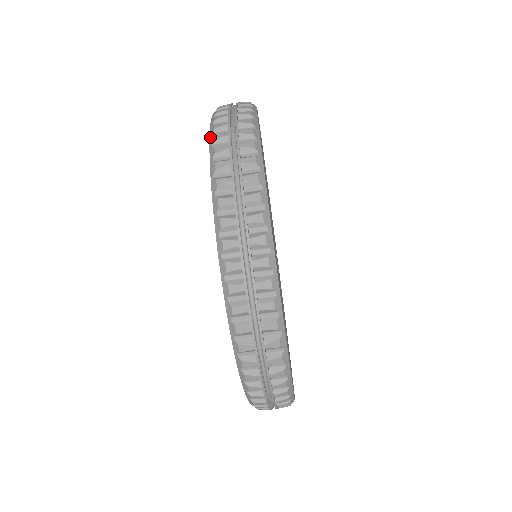
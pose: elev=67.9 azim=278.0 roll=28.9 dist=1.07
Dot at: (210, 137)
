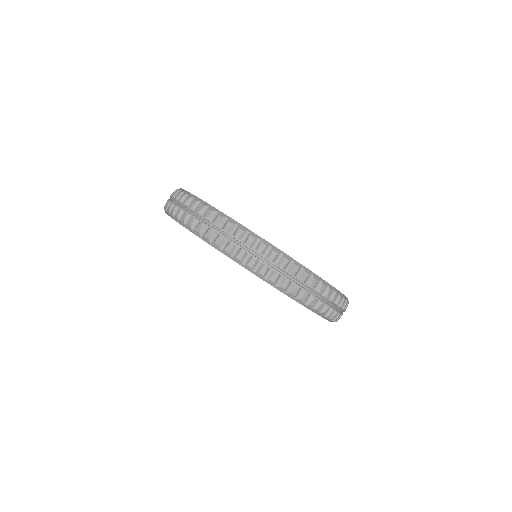
Dot at: (232, 259)
